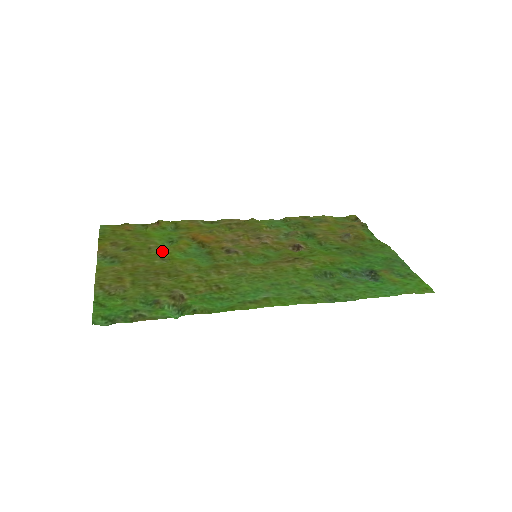
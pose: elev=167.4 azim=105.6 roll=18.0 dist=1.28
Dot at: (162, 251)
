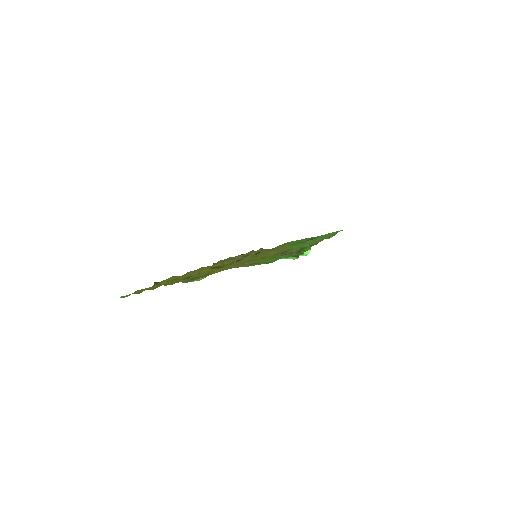
Dot at: occluded
